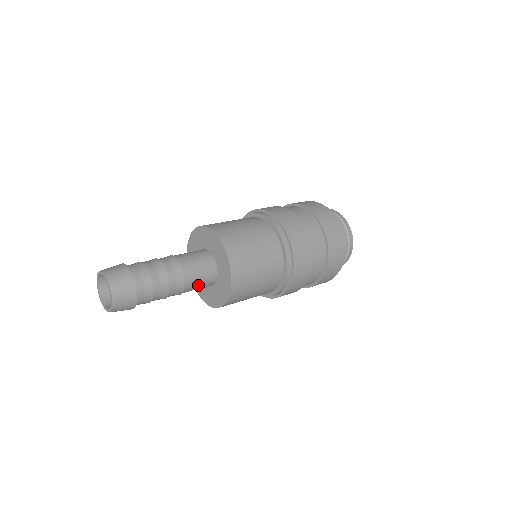
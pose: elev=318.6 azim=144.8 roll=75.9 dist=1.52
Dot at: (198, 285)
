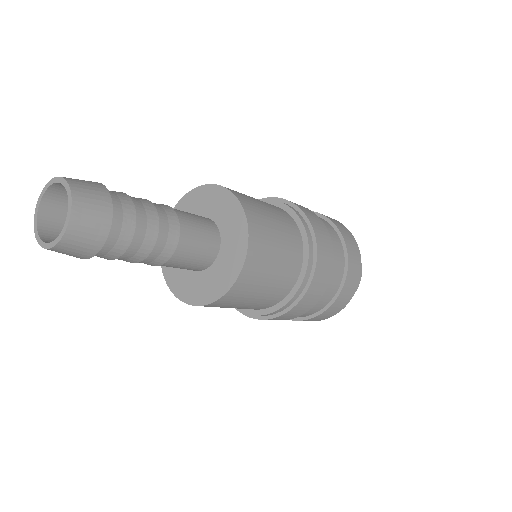
Dot at: (177, 267)
